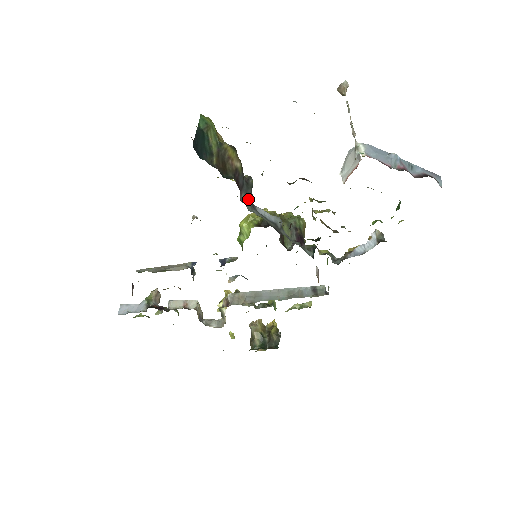
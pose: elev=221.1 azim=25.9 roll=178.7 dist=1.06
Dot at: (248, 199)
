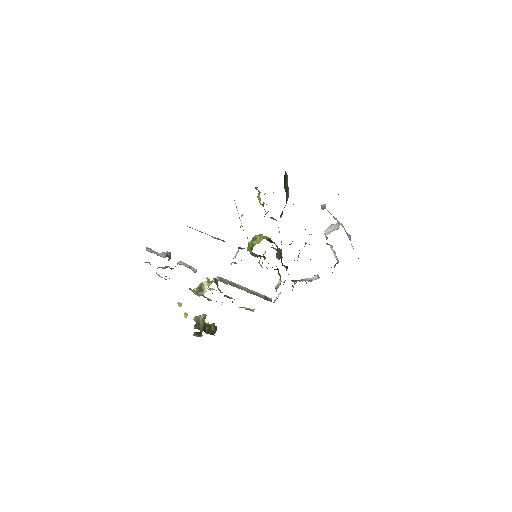
Dot at: occluded
